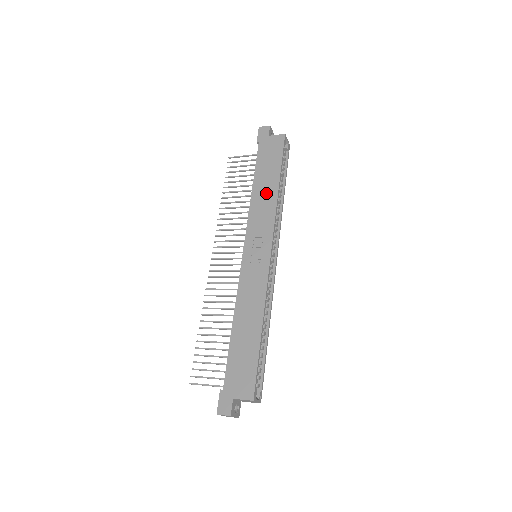
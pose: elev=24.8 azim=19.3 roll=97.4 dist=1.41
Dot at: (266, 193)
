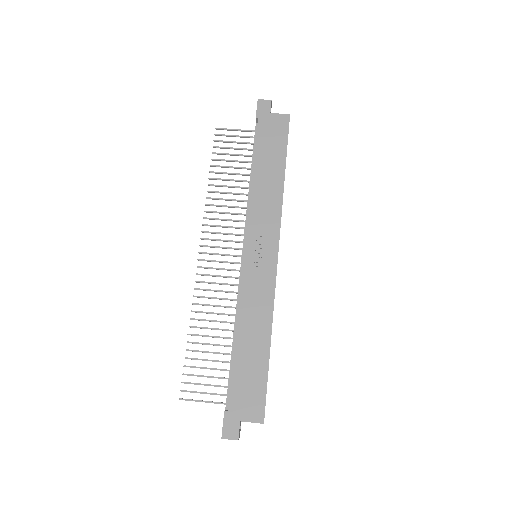
Dot at: (270, 184)
